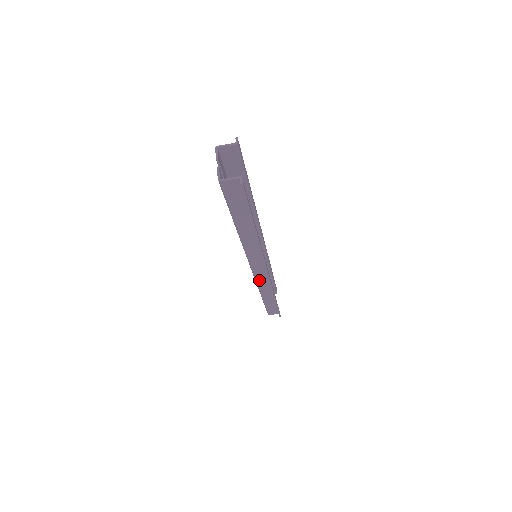
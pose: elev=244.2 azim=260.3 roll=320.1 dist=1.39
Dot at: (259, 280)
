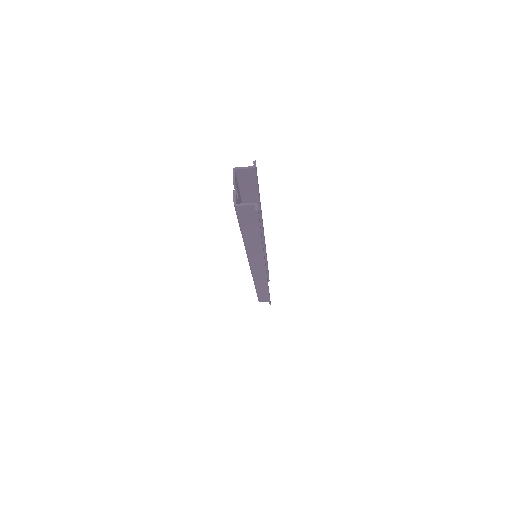
Dot at: (256, 277)
